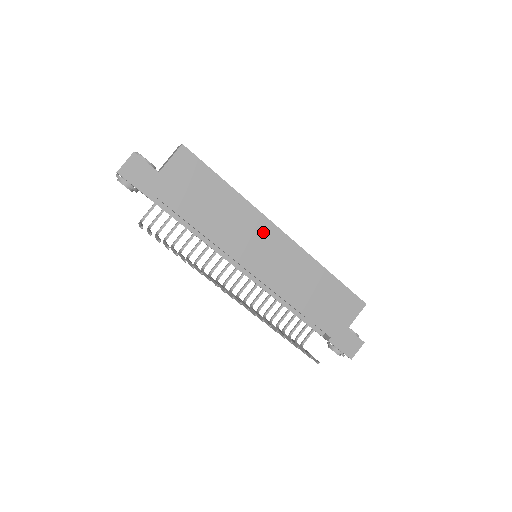
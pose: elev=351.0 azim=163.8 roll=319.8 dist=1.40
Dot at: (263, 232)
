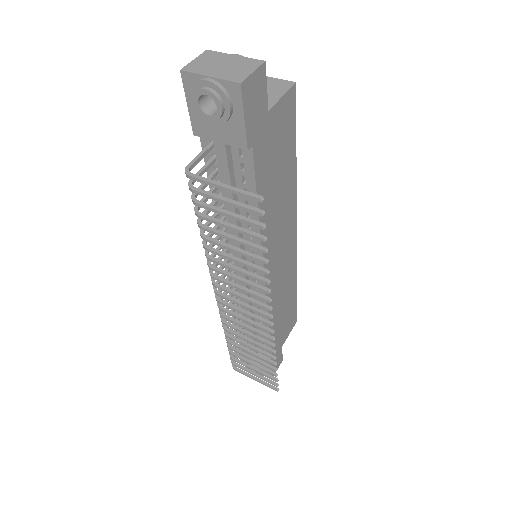
Dot at: (289, 231)
